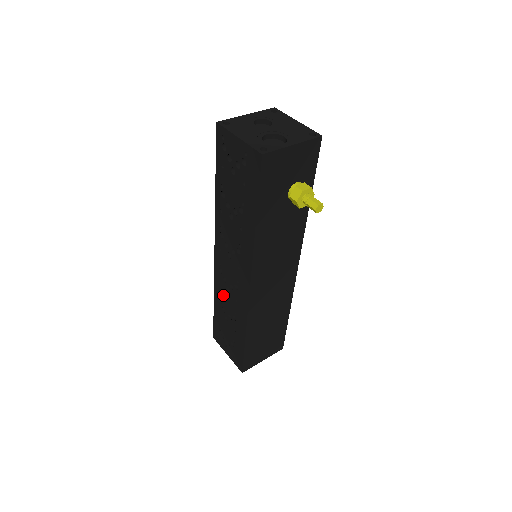
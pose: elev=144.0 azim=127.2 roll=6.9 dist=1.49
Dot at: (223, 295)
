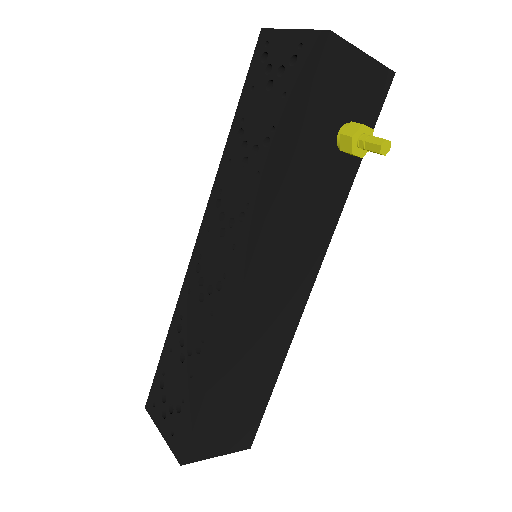
Dot at: (189, 313)
